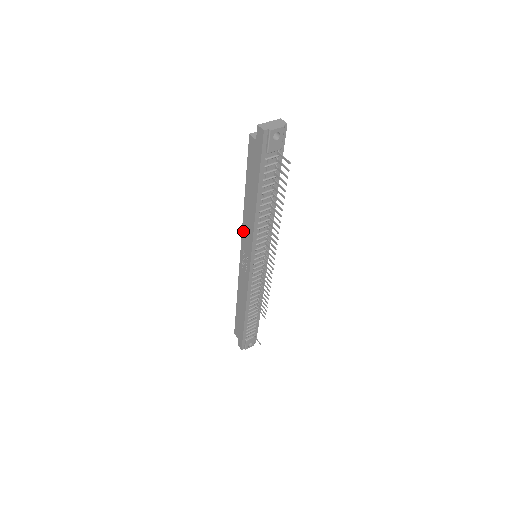
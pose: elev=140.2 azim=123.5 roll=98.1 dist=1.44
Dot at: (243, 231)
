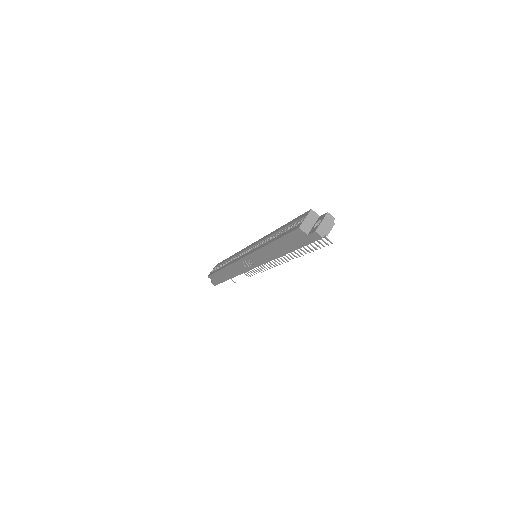
Dot at: (255, 253)
